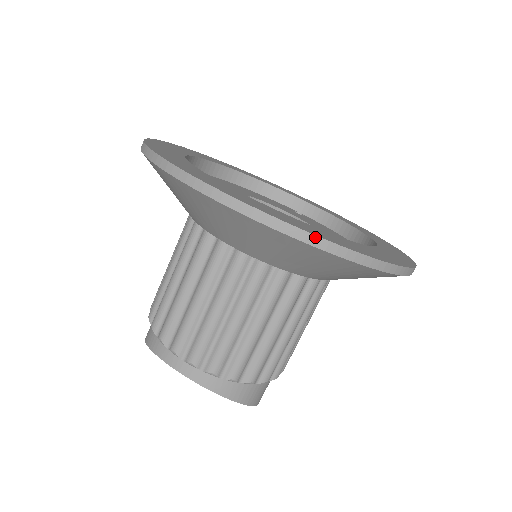
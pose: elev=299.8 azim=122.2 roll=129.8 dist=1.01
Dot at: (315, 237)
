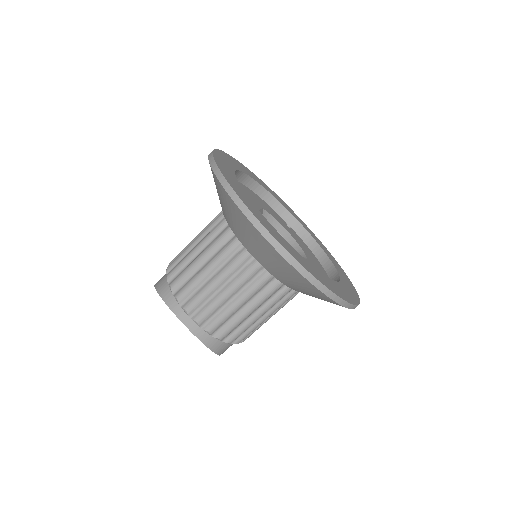
Dot at: (318, 282)
